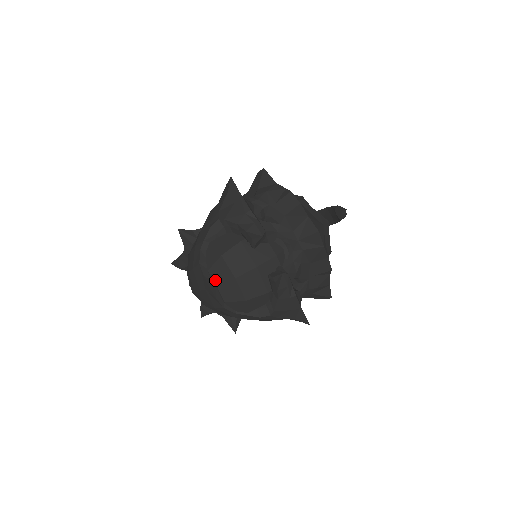
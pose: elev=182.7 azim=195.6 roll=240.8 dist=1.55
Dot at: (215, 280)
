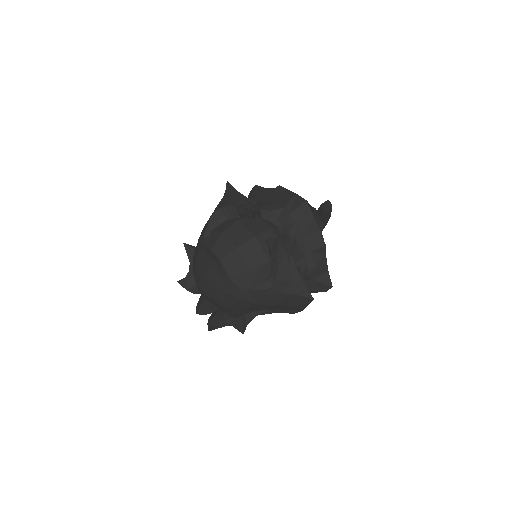
Dot at: (218, 256)
